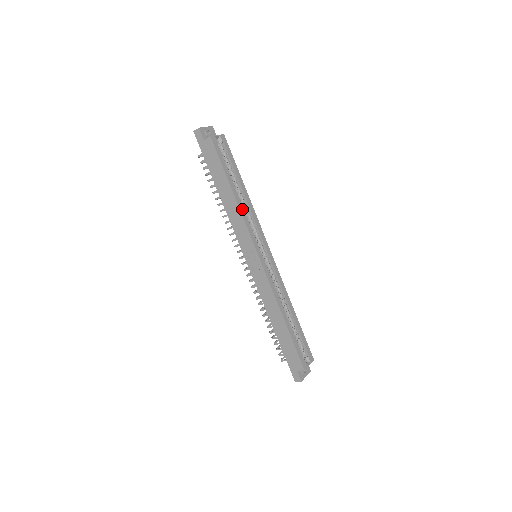
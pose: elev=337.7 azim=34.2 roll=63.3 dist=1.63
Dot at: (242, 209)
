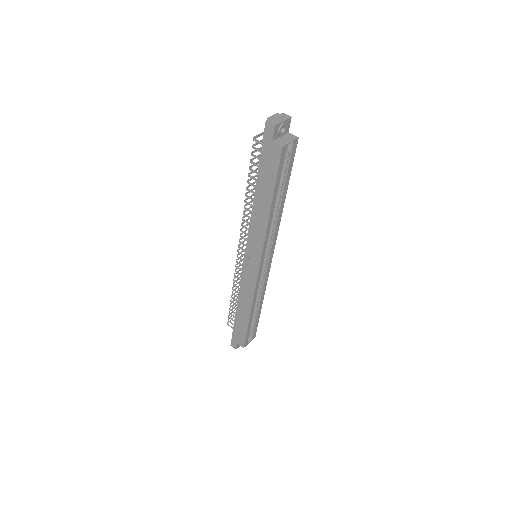
Dot at: (269, 225)
